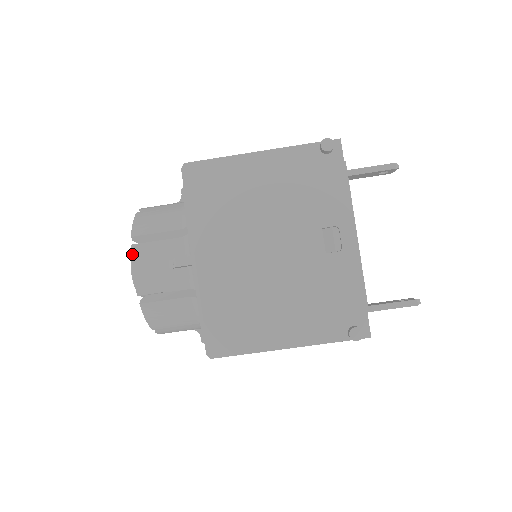
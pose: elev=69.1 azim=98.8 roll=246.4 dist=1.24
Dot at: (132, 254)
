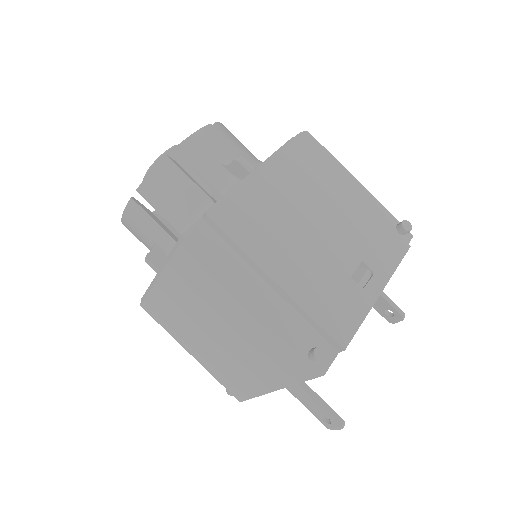
Dot at: (206, 127)
